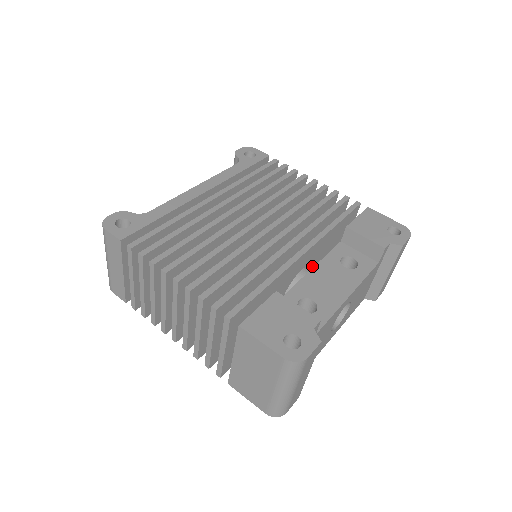
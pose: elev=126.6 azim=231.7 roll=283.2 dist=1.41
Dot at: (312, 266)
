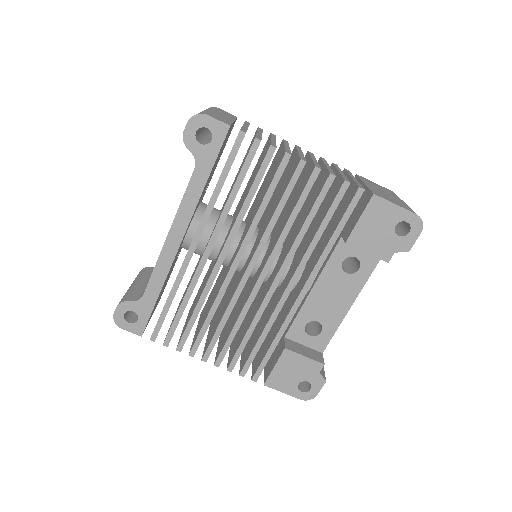
Dot at: occluded
